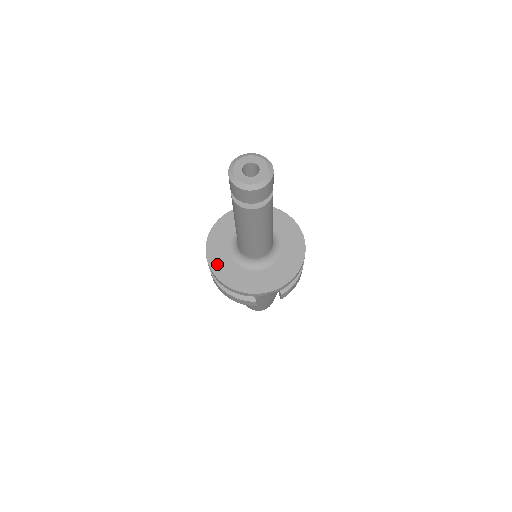
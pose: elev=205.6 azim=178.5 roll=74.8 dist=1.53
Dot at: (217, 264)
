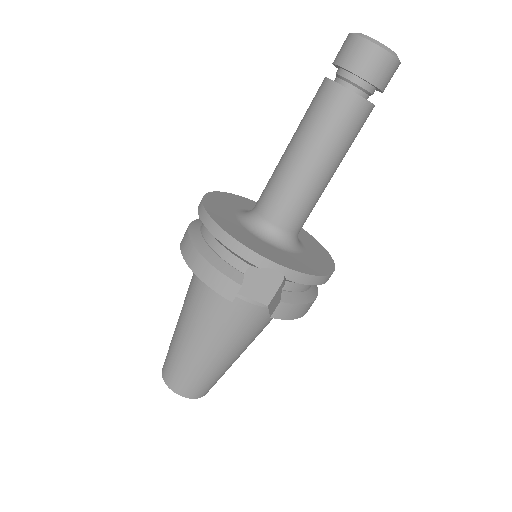
Dot at: (215, 209)
